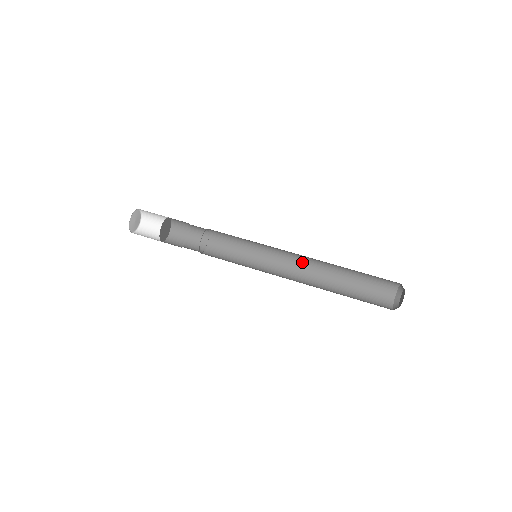
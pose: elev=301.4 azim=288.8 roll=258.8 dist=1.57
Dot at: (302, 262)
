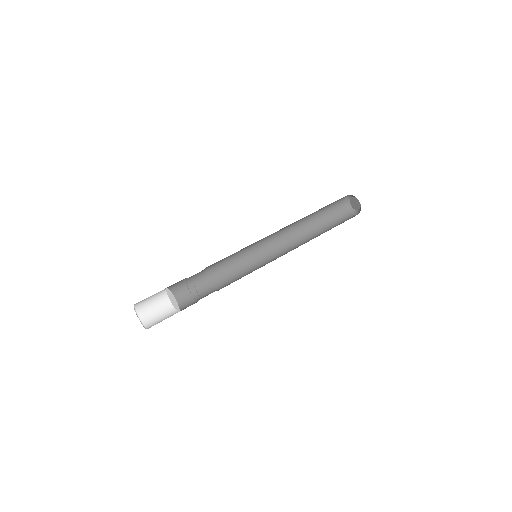
Dot at: (282, 234)
